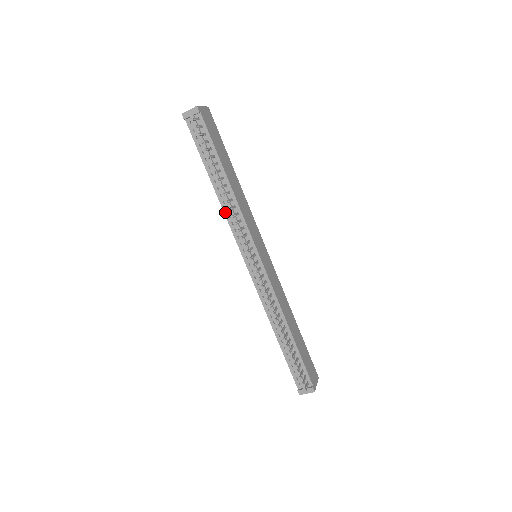
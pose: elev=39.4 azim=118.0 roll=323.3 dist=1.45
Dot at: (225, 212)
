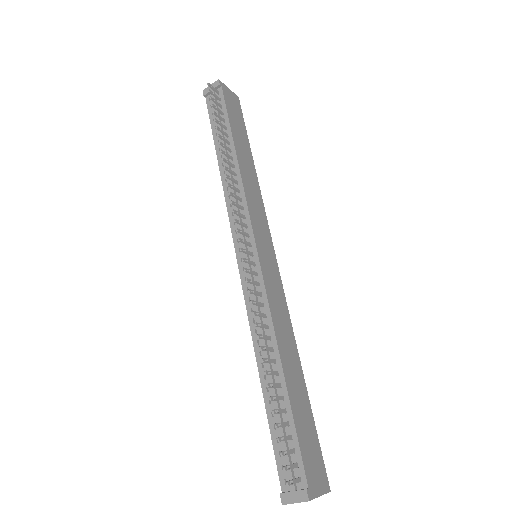
Dot at: (225, 192)
